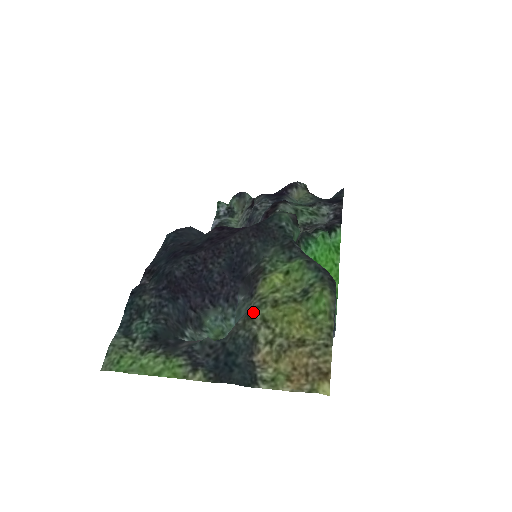
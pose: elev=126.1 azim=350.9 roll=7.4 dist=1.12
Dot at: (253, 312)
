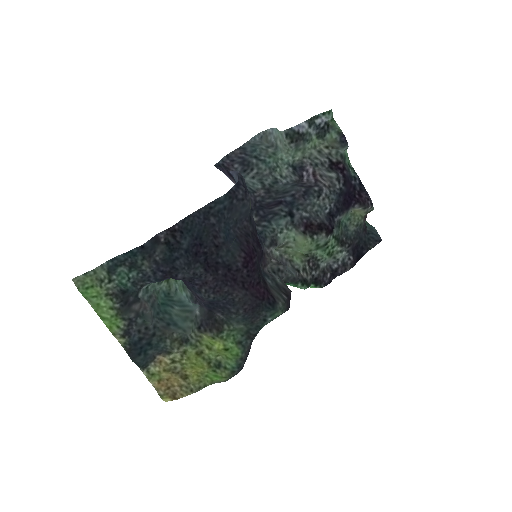
Dot at: (185, 343)
